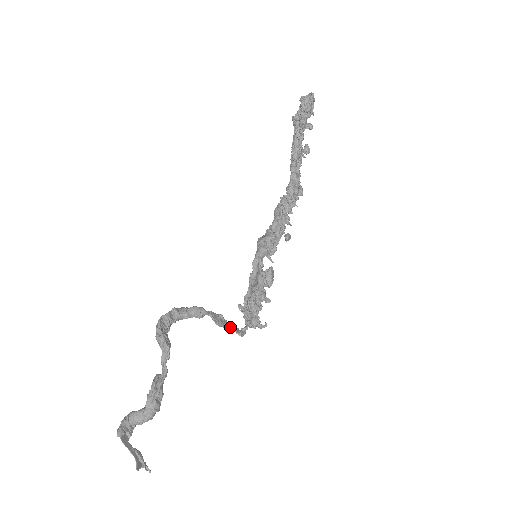
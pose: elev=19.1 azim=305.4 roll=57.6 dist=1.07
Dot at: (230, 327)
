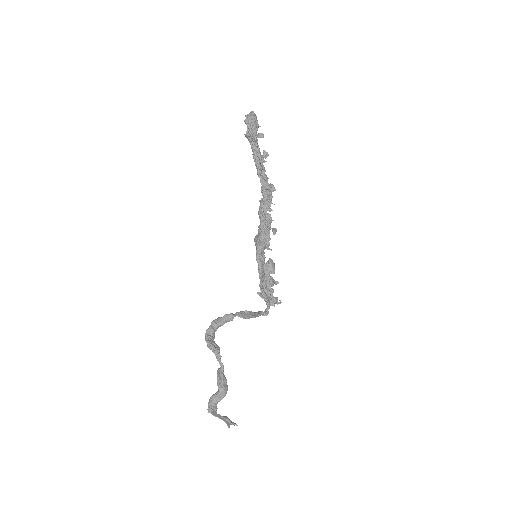
Dot at: (255, 315)
